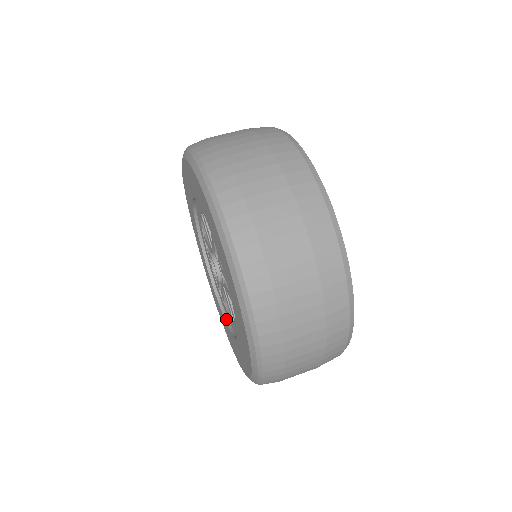
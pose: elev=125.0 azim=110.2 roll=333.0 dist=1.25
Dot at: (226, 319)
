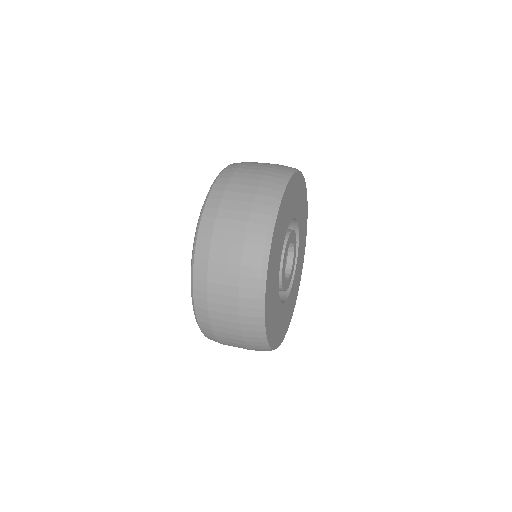
Dot at: occluded
